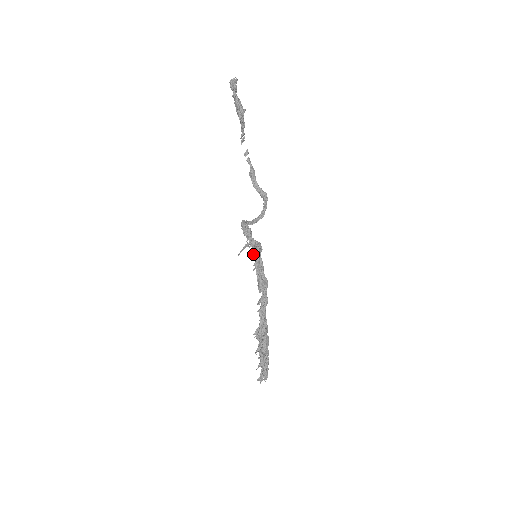
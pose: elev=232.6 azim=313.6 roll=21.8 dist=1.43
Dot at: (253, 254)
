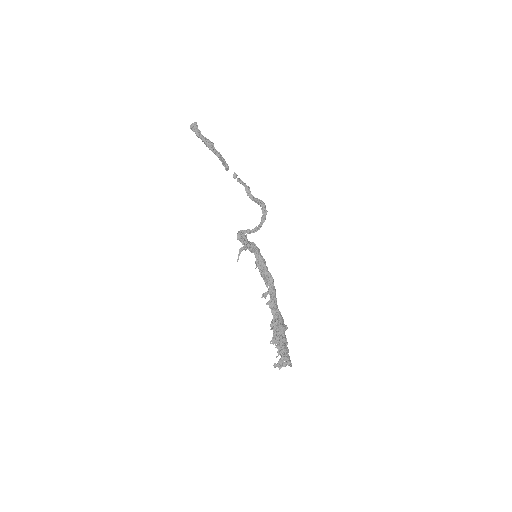
Dot at: (255, 256)
